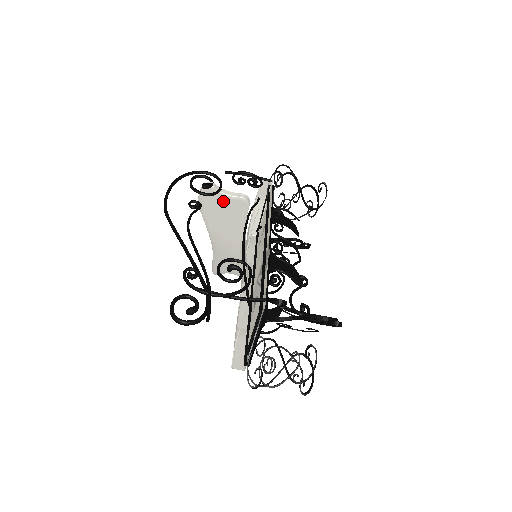
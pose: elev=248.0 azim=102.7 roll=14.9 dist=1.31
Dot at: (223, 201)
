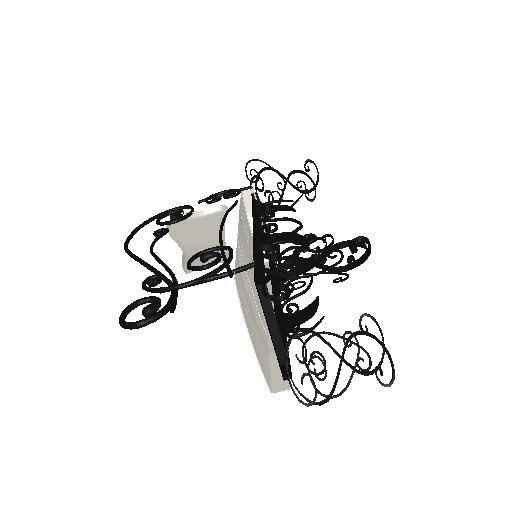
Dot at: (198, 221)
